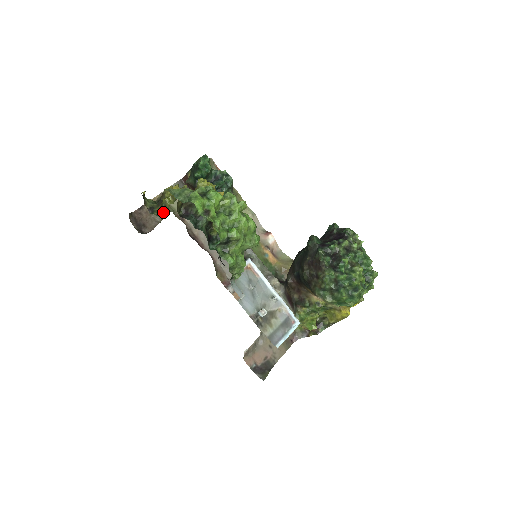
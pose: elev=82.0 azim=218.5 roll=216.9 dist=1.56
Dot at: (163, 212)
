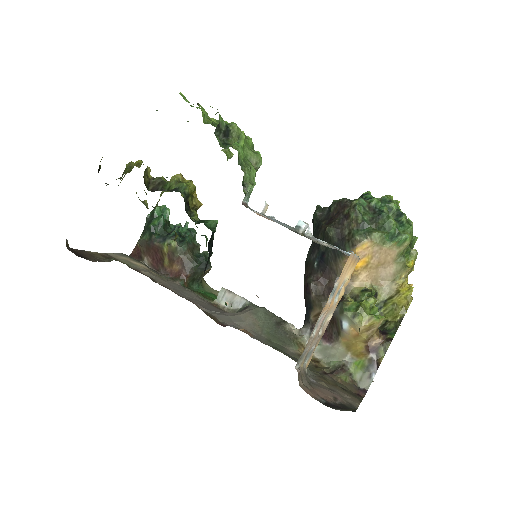
Dot at: (128, 171)
